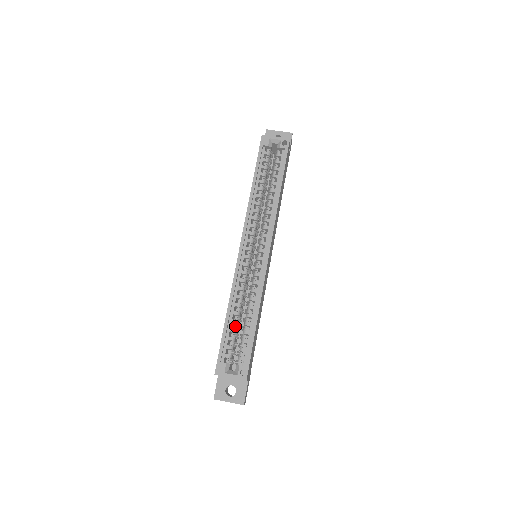
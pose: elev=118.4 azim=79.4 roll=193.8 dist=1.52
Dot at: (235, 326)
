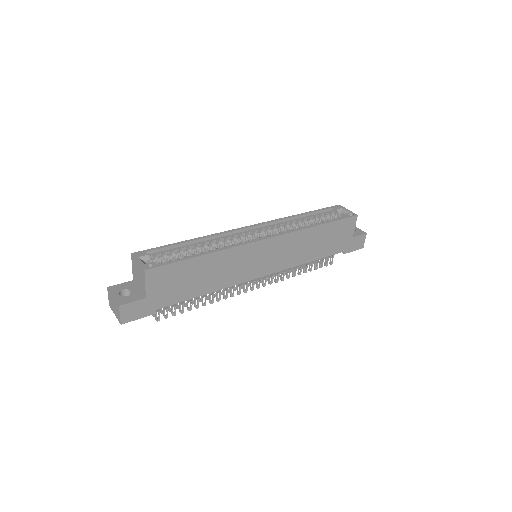
Dot at: occluded
